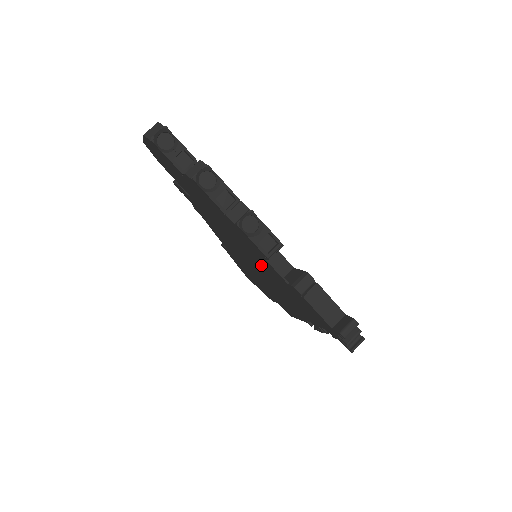
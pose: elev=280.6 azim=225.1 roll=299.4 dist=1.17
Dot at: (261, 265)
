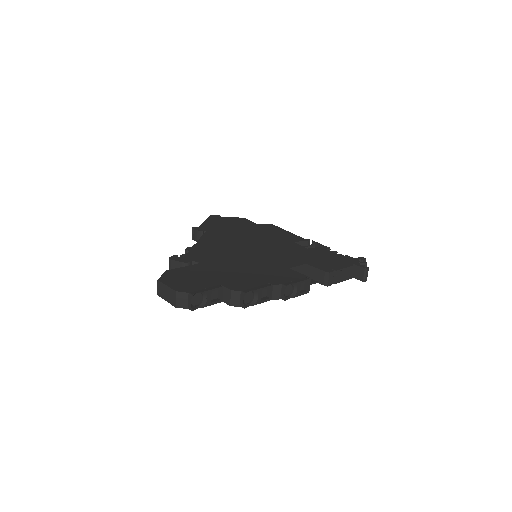
Dot at: occluded
